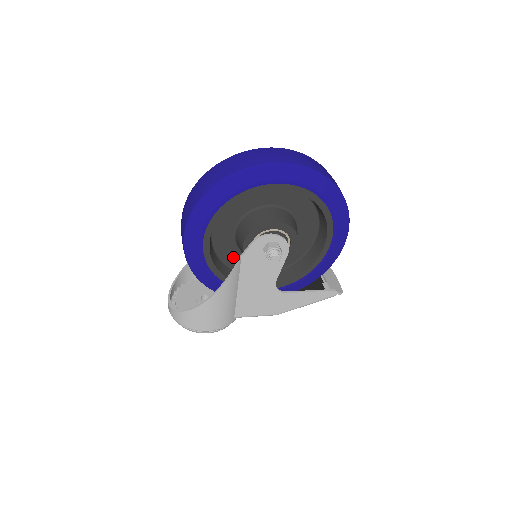
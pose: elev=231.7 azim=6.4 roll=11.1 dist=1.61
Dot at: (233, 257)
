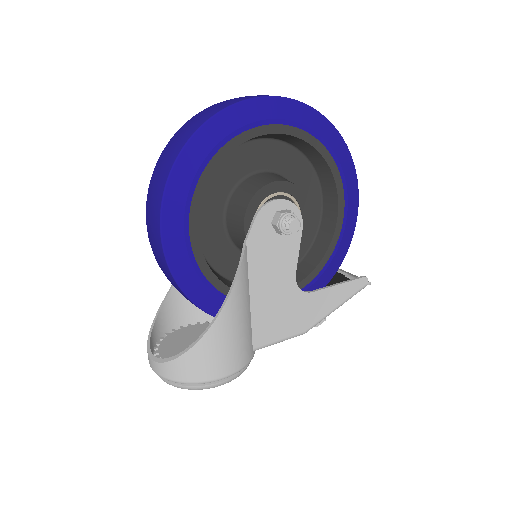
Dot at: (228, 261)
